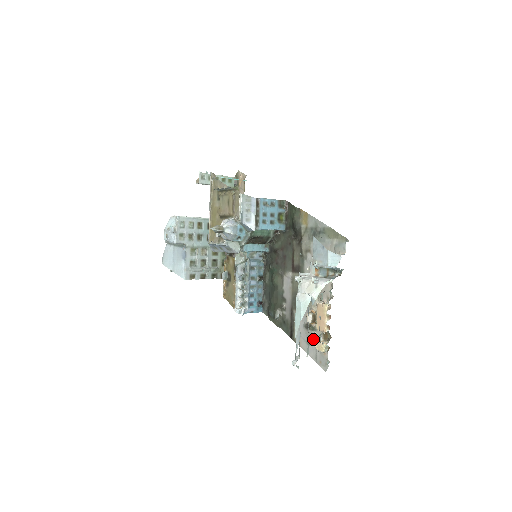
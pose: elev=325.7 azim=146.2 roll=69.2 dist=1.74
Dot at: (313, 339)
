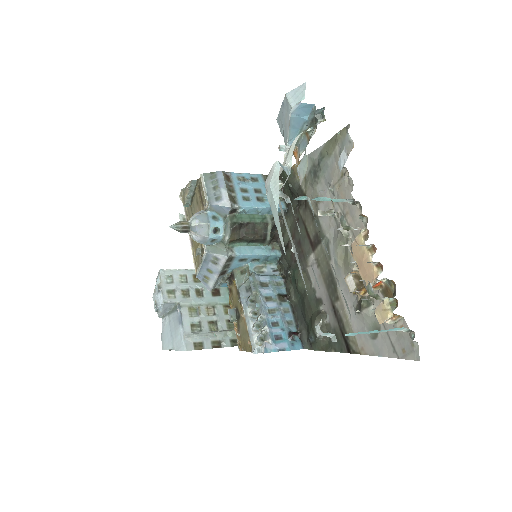
Dot at: (376, 321)
